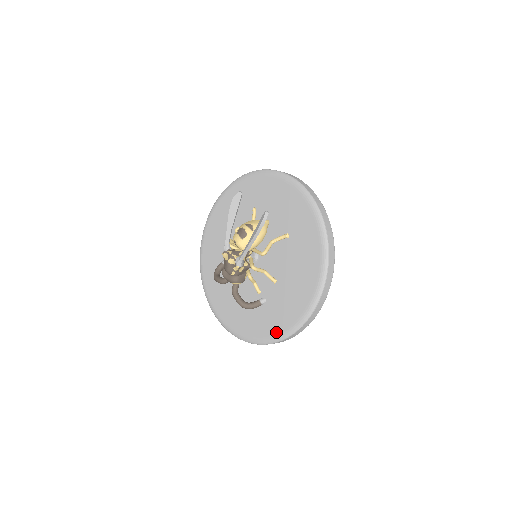
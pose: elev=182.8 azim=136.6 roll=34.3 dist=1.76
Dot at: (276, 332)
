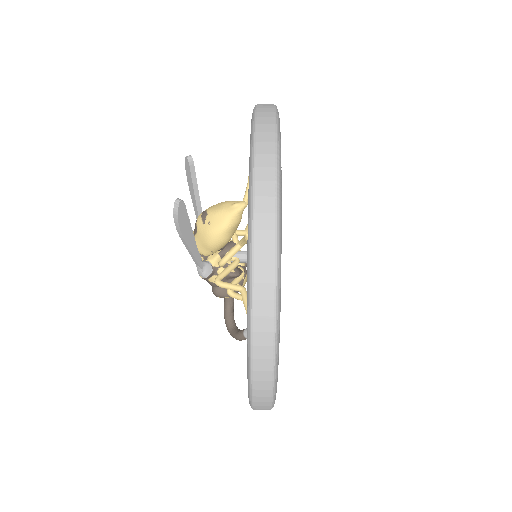
Dot at: occluded
